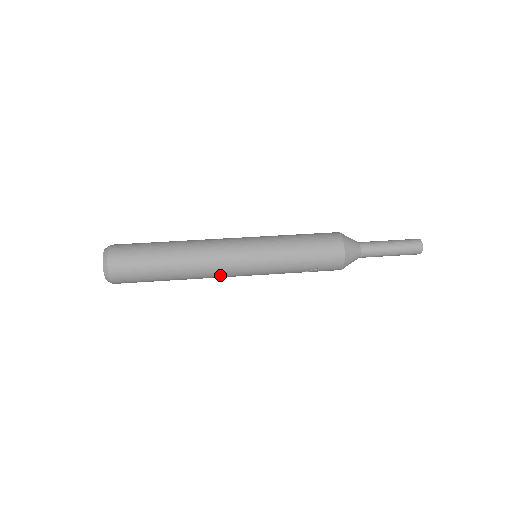
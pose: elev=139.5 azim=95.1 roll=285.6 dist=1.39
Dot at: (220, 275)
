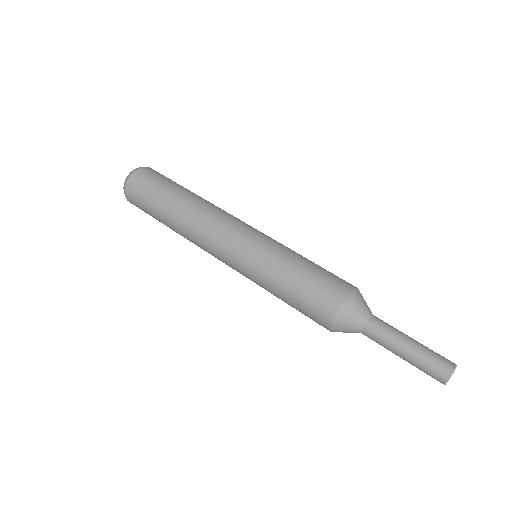
Dot at: (208, 246)
